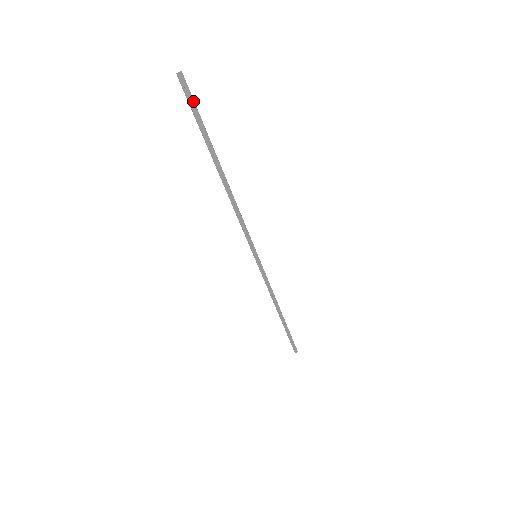
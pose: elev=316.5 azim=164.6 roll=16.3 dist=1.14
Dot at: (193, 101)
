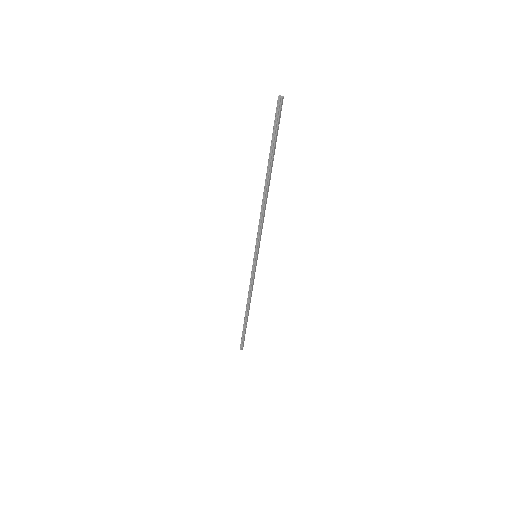
Dot at: occluded
